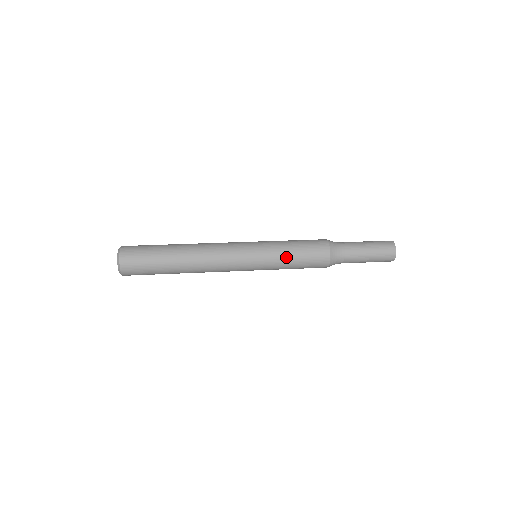
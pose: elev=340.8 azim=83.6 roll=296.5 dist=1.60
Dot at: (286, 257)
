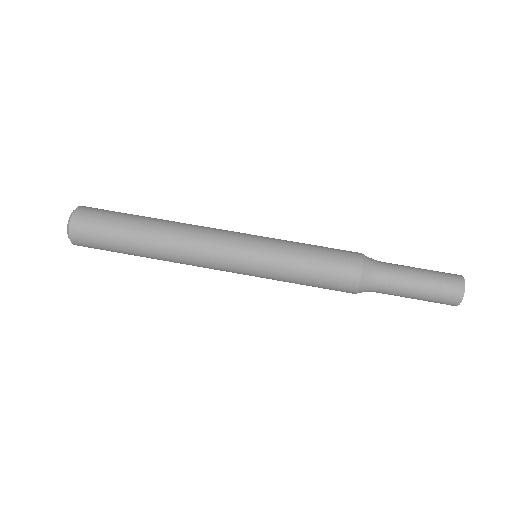
Dot at: (292, 282)
